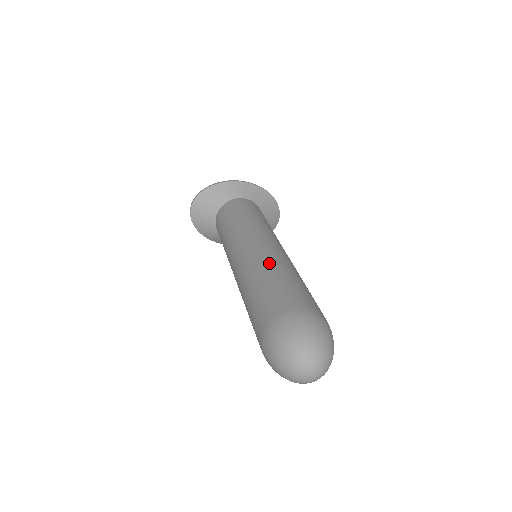
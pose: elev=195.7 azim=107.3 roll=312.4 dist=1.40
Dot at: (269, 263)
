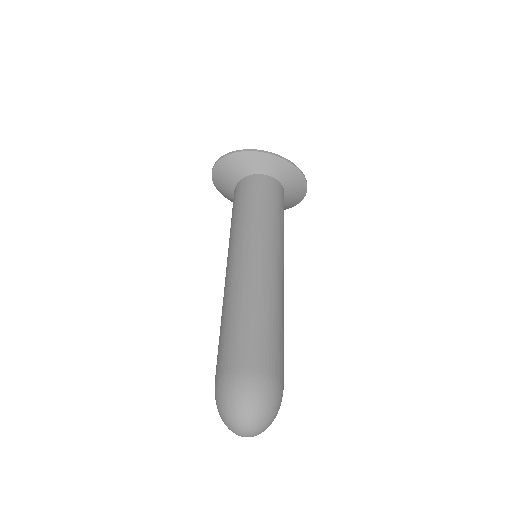
Dot at: (253, 293)
